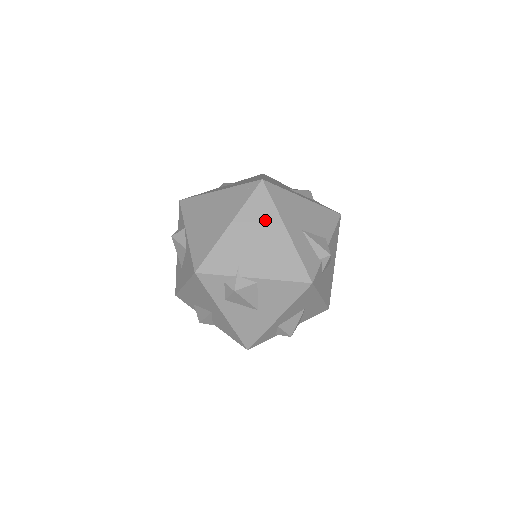
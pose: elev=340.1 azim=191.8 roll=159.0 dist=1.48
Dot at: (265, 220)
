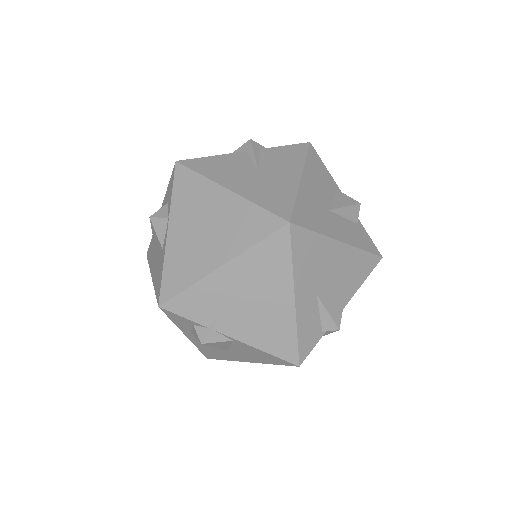
Dot at: (271, 277)
